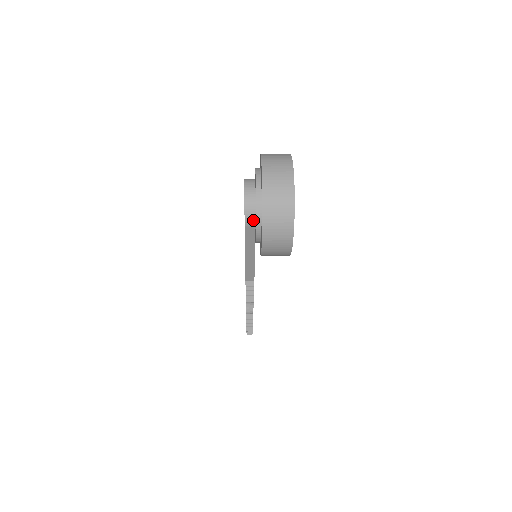
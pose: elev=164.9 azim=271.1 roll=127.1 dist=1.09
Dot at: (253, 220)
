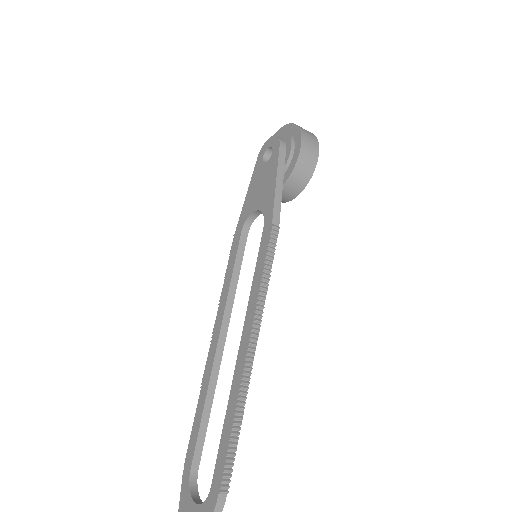
Dot at: (284, 143)
